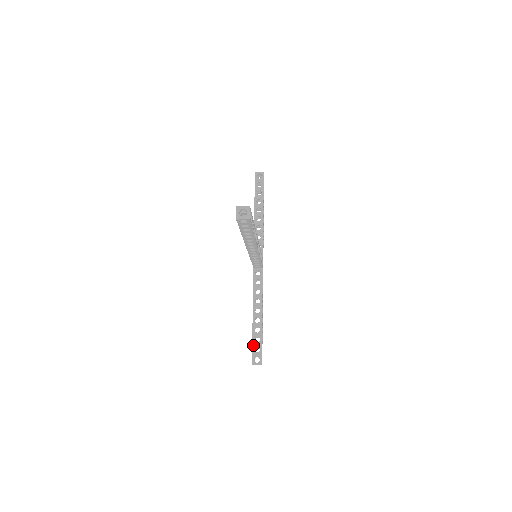
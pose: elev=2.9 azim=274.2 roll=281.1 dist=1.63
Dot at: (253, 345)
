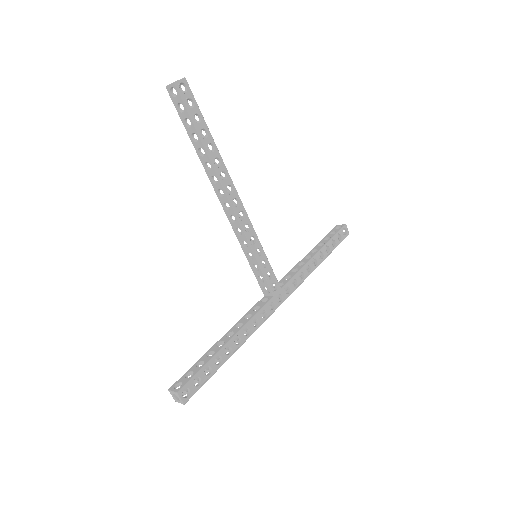
Dot at: (191, 368)
